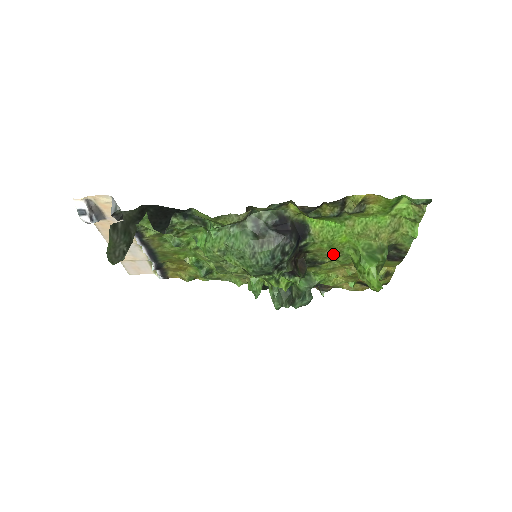
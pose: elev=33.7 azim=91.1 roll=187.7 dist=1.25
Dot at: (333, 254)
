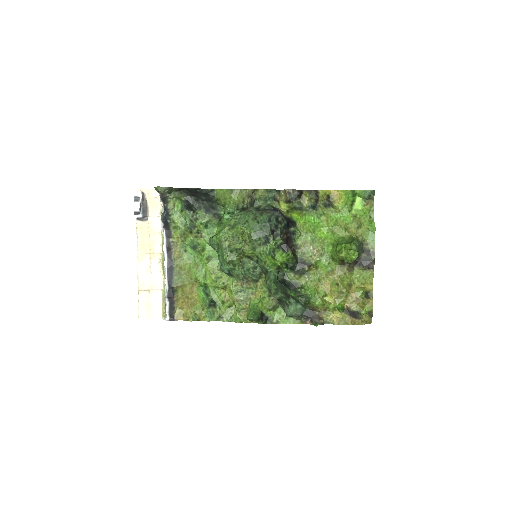
Dot at: (317, 250)
